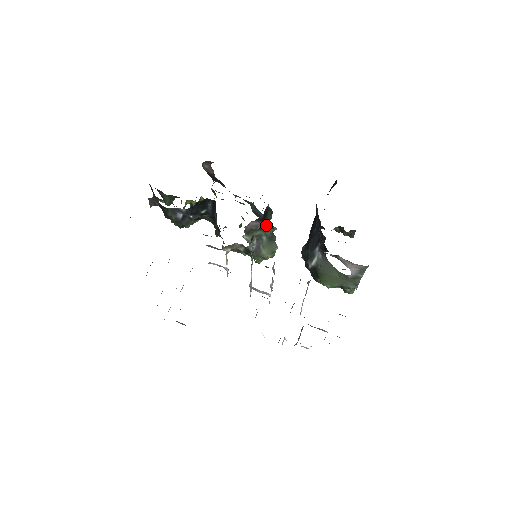
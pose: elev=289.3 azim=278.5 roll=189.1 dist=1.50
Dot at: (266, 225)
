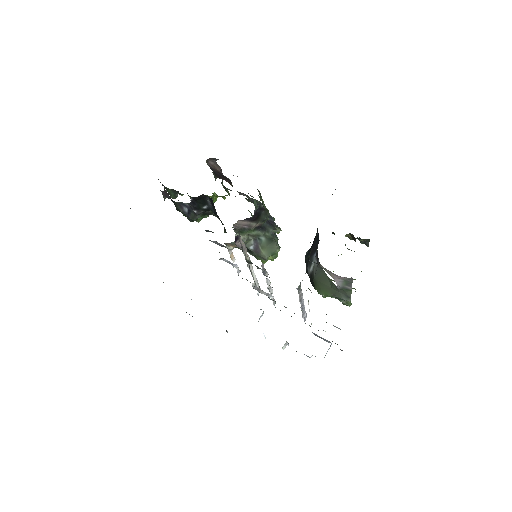
Dot at: (266, 225)
